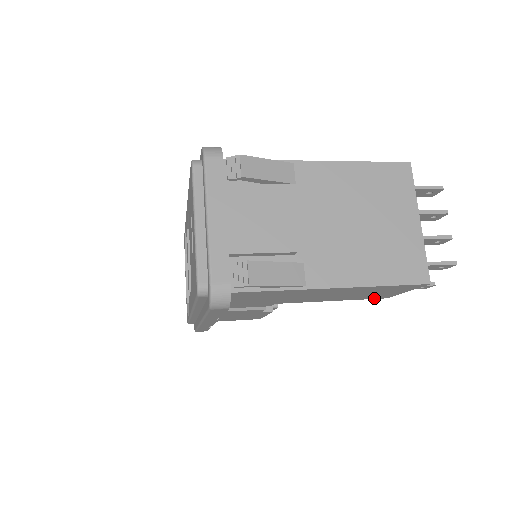
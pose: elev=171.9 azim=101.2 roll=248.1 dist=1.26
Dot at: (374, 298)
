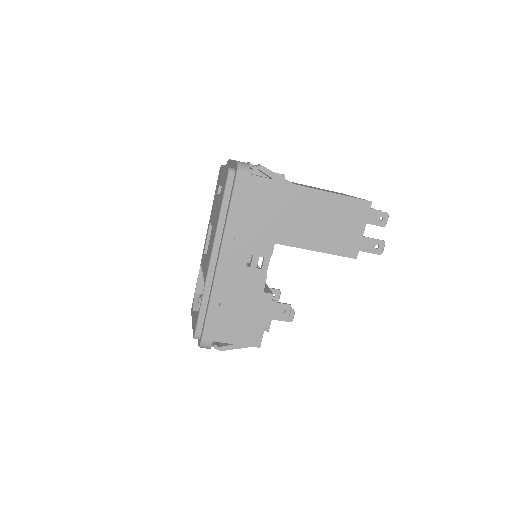
Dot at: (347, 255)
